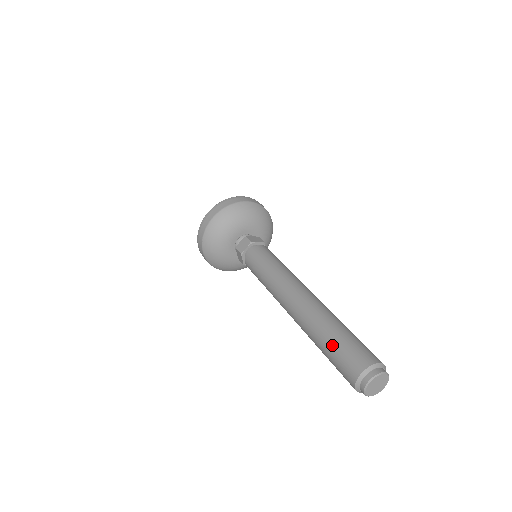
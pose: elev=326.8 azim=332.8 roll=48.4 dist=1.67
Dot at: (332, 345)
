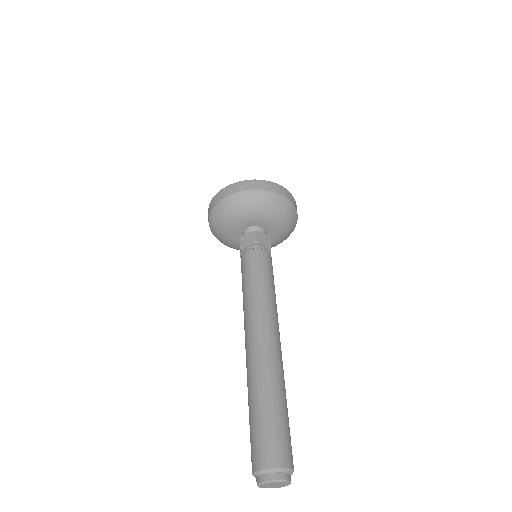
Dot at: (257, 418)
